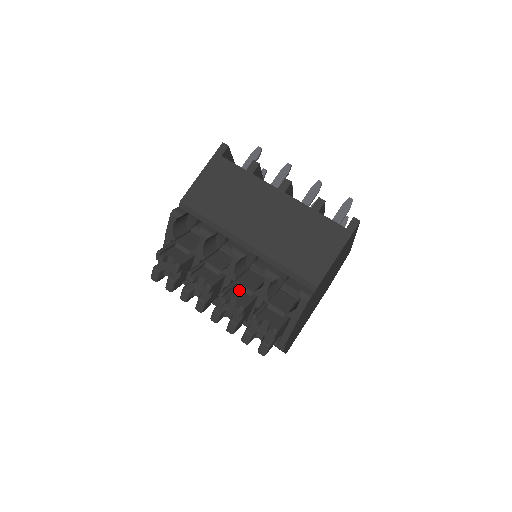
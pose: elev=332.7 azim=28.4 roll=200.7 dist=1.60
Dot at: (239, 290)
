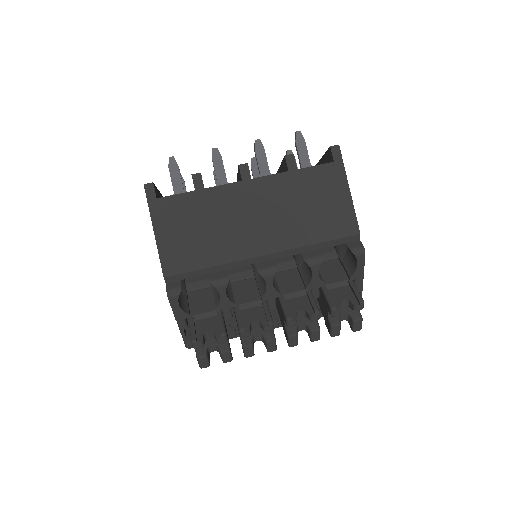
Dot at: (292, 300)
